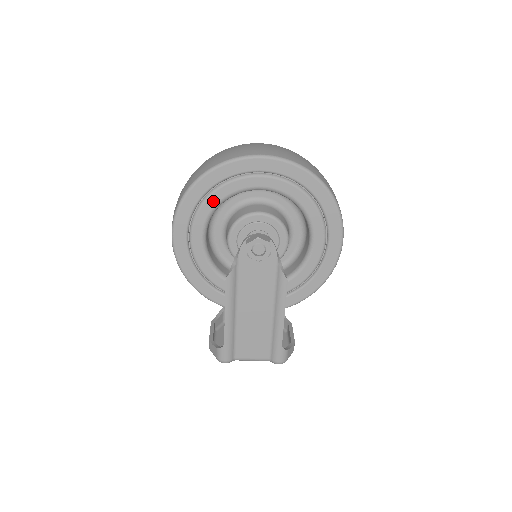
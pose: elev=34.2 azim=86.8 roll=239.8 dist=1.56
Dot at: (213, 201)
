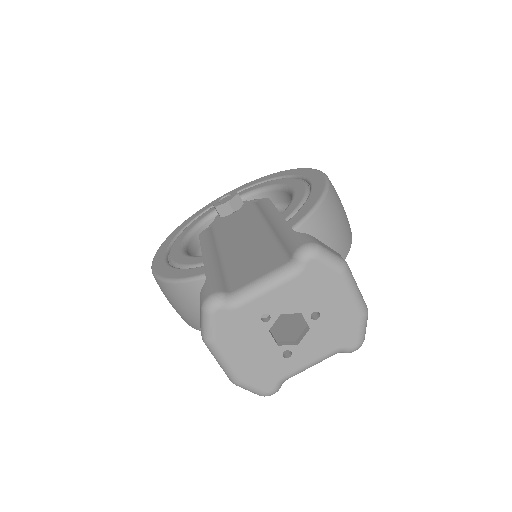
Dot at: (189, 228)
